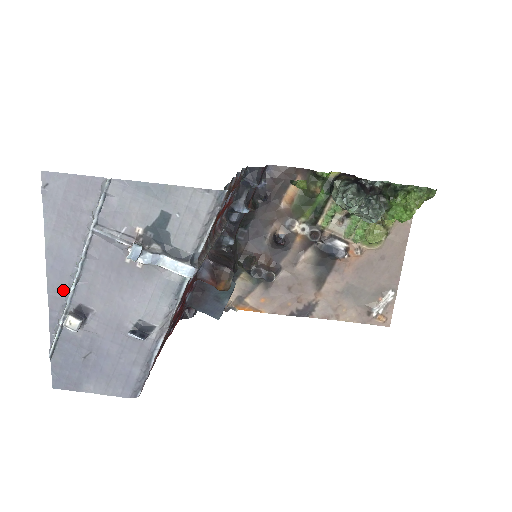
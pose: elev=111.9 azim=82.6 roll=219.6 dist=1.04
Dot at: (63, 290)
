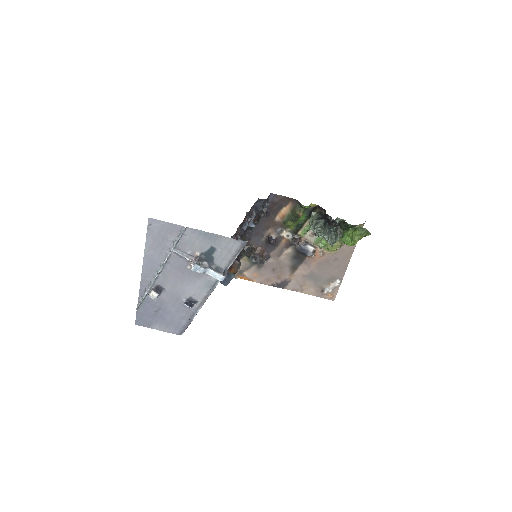
Dot at: (150, 277)
